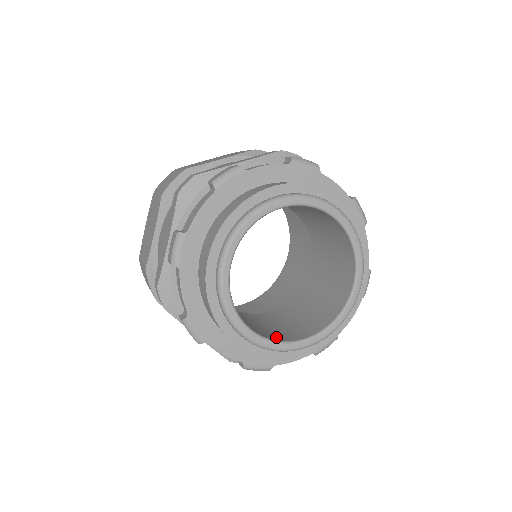
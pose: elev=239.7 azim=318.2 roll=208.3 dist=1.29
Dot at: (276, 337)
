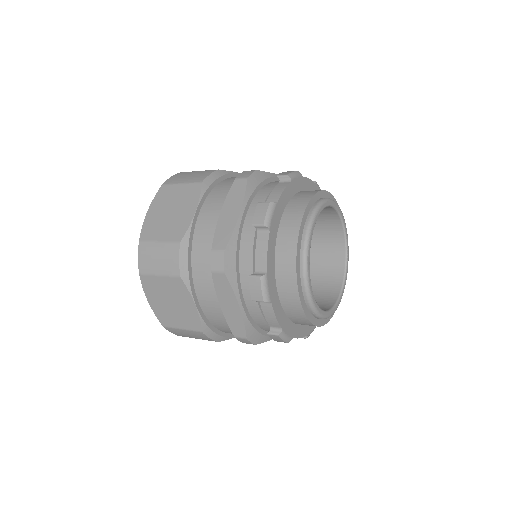
Dot at: occluded
